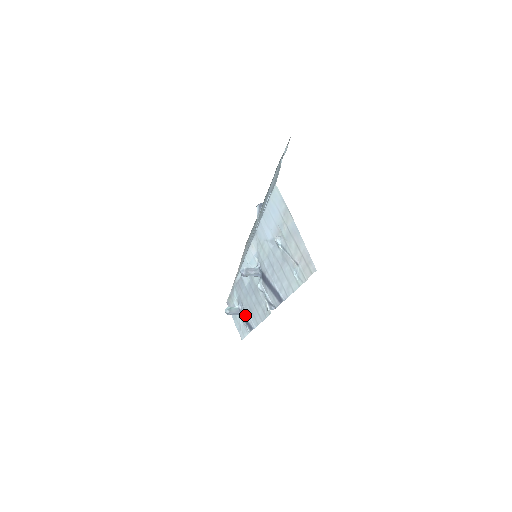
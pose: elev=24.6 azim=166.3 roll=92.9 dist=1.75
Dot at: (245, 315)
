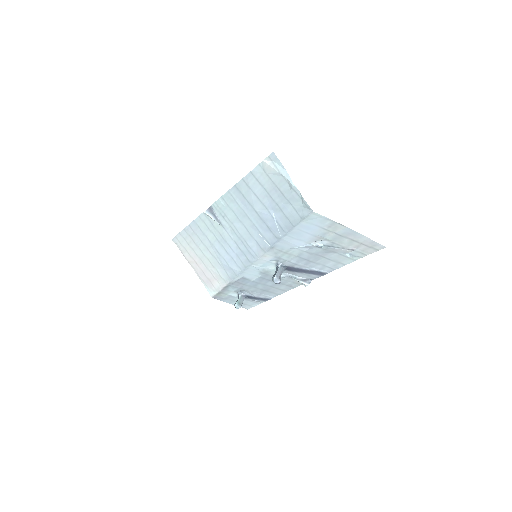
Dot at: (255, 296)
